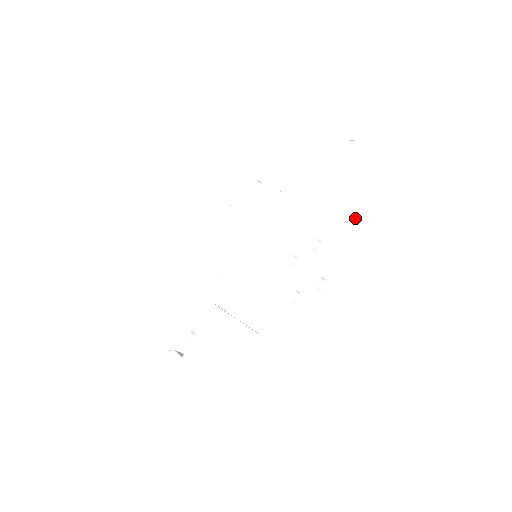
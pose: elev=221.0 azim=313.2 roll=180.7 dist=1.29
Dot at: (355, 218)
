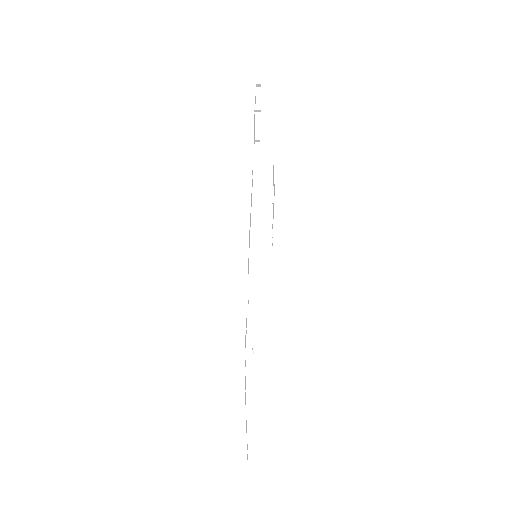
Dot at: (253, 399)
